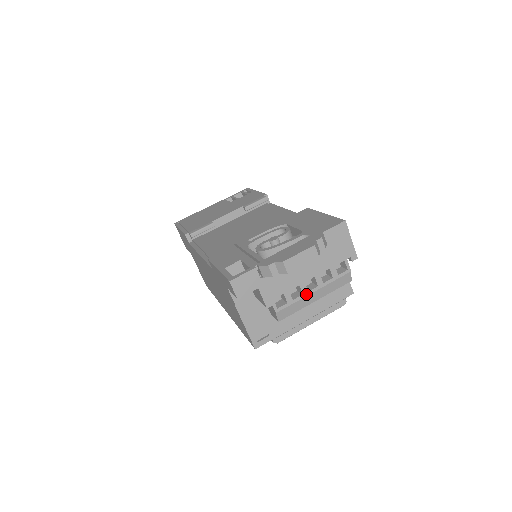
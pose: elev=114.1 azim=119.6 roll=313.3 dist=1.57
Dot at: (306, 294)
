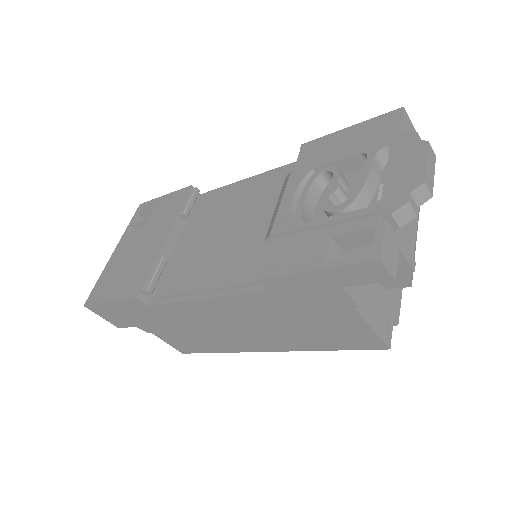
Dot at: (415, 229)
